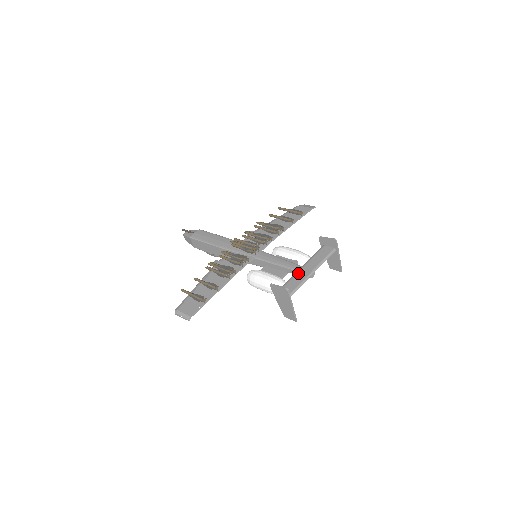
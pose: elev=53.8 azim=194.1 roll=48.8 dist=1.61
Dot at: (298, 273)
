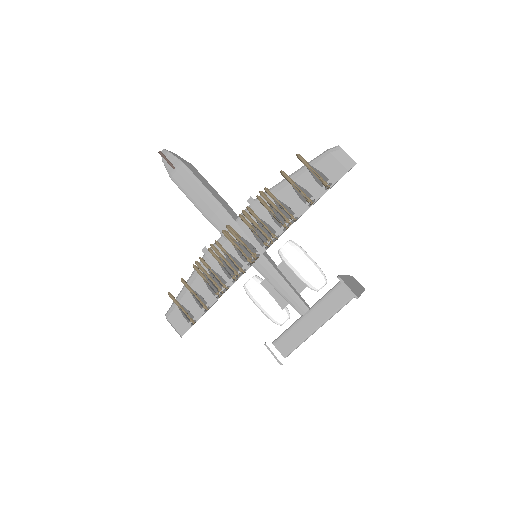
Dot at: (301, 323)
